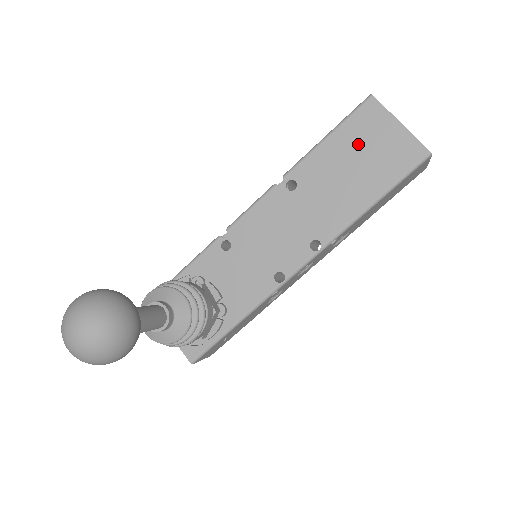
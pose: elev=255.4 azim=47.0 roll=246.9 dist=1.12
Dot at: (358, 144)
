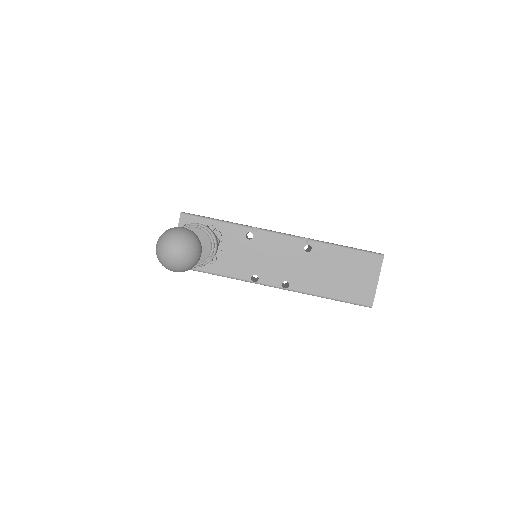
Dot at: (353, 268)
